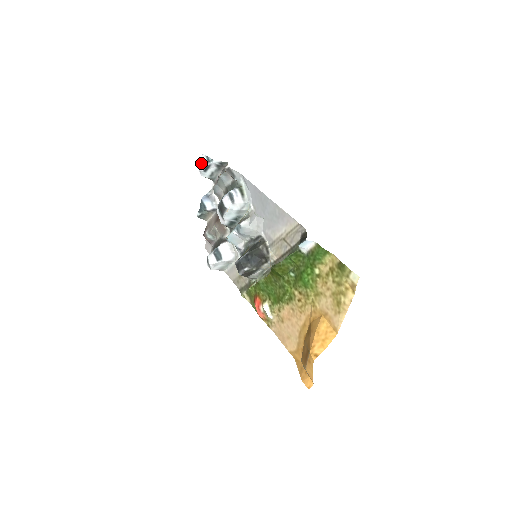
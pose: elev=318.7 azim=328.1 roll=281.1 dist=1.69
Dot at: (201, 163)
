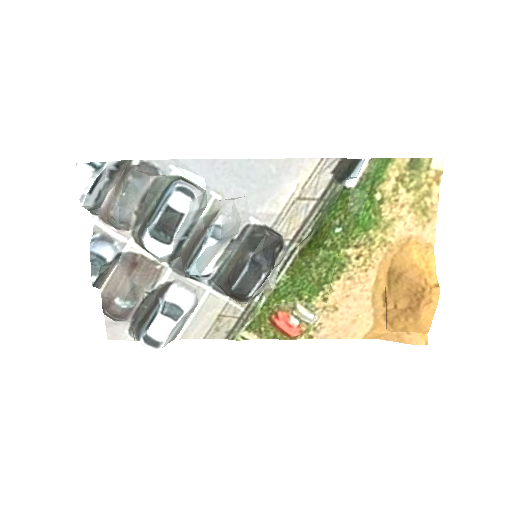
Dot at: (81, 180)
